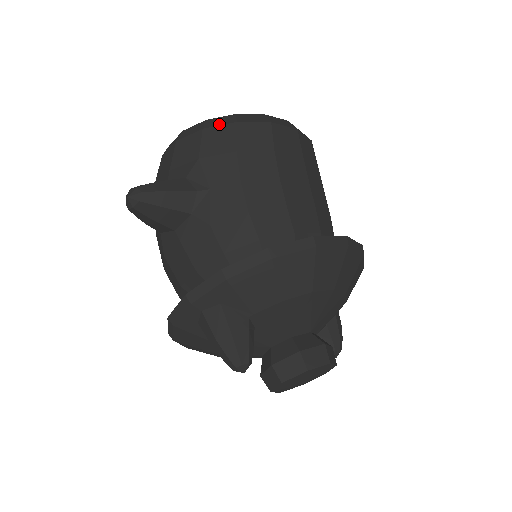
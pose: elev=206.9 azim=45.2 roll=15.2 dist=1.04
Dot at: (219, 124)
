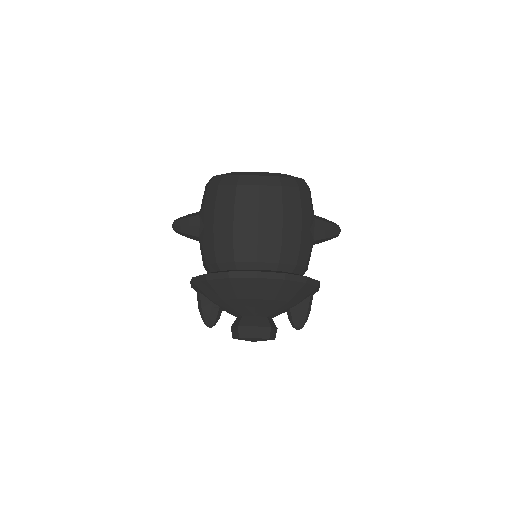
Dot at: (213, 183)
